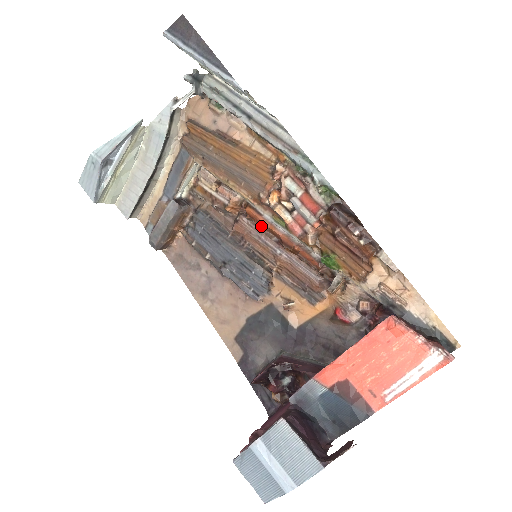
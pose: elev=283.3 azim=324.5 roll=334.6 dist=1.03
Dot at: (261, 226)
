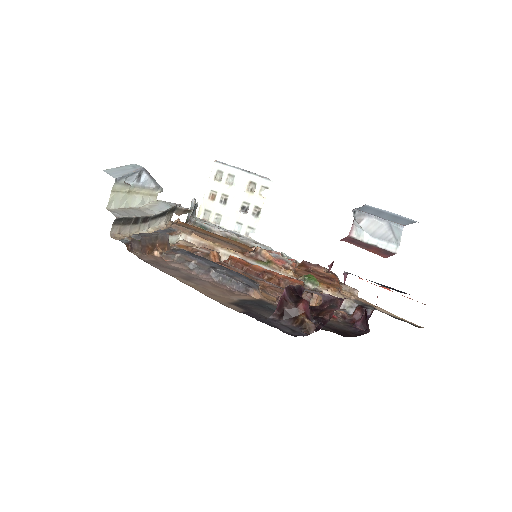
Dot at: (244, 265)
